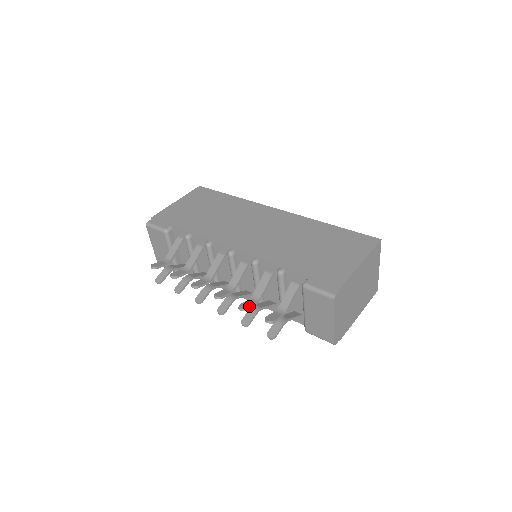
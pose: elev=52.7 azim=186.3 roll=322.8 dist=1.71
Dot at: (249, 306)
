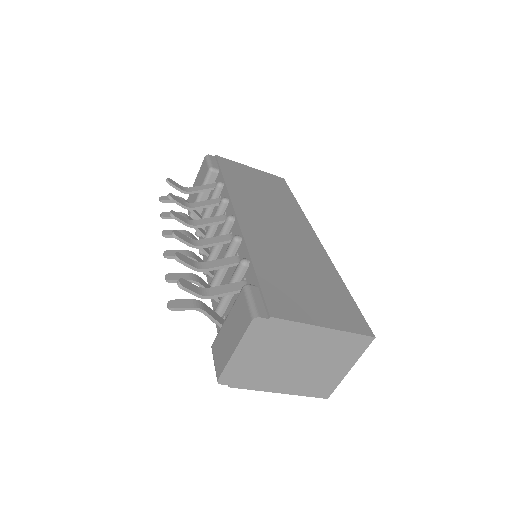
Dot at: (185, 262)
